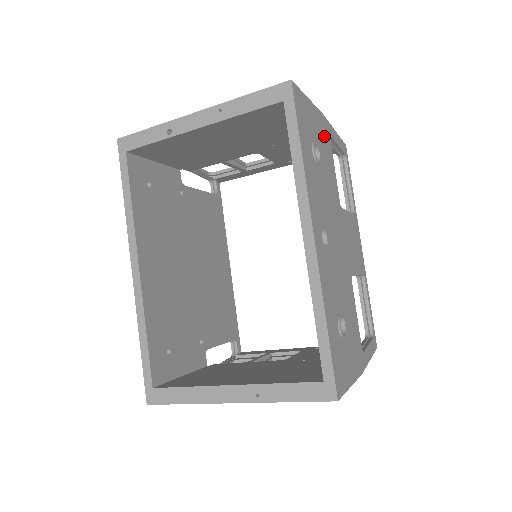
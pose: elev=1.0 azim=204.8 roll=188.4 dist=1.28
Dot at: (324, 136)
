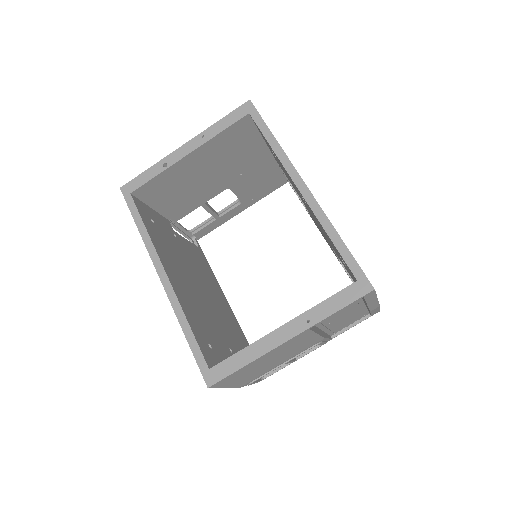
Dot at: occluded
